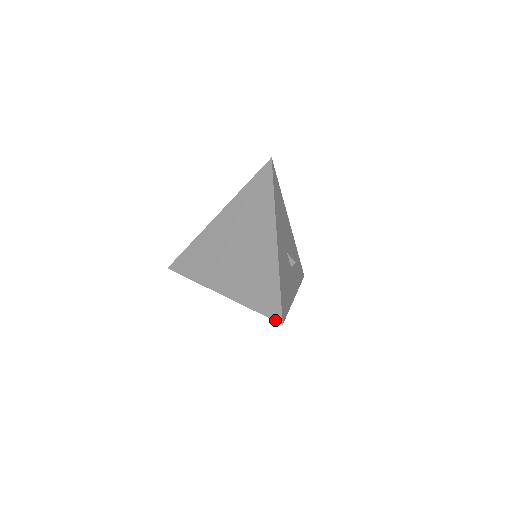
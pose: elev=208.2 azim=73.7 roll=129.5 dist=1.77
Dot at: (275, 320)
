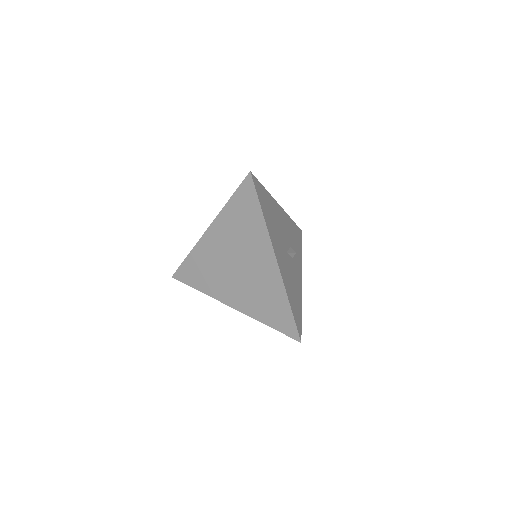
Dot at: (293, 338)
